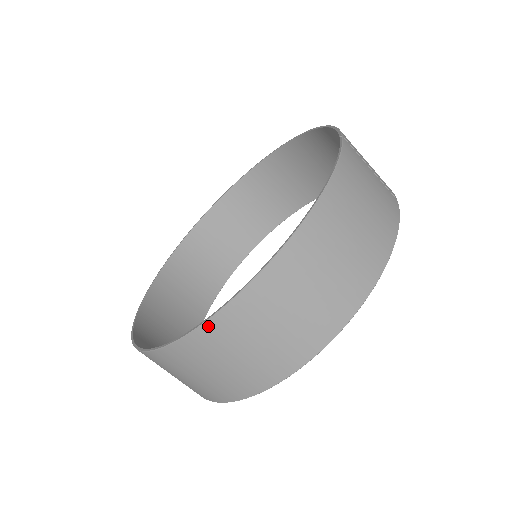
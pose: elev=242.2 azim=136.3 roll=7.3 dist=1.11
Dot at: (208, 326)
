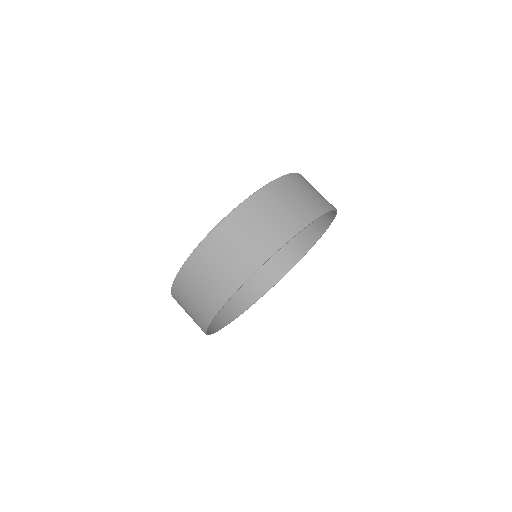
Dot at: (279, 180)
